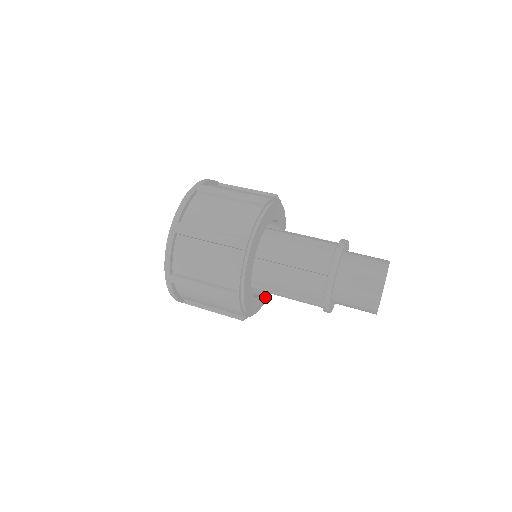
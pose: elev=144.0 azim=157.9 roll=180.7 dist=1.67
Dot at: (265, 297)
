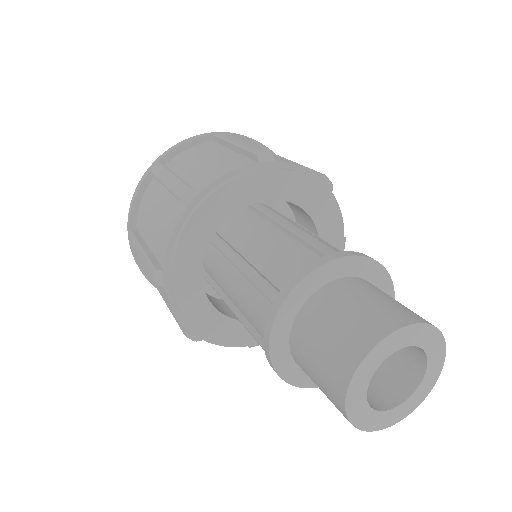
Dot at: occluded
